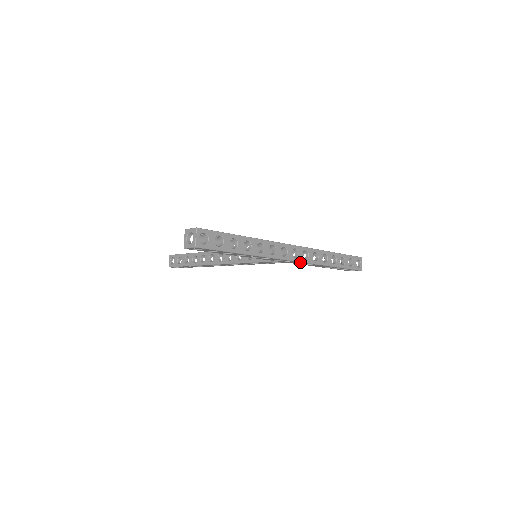
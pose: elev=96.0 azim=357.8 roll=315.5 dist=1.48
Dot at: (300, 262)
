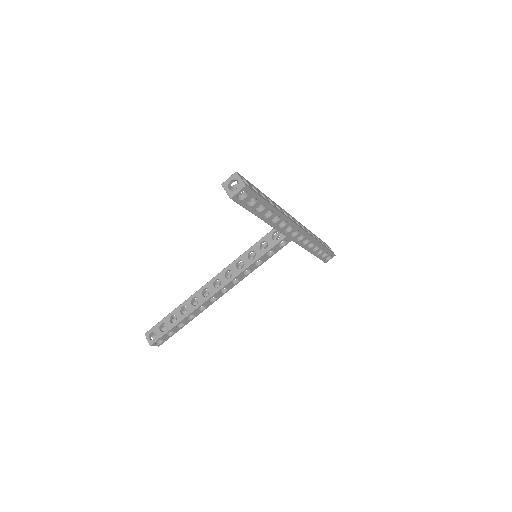
Dot at: (303, 232)
